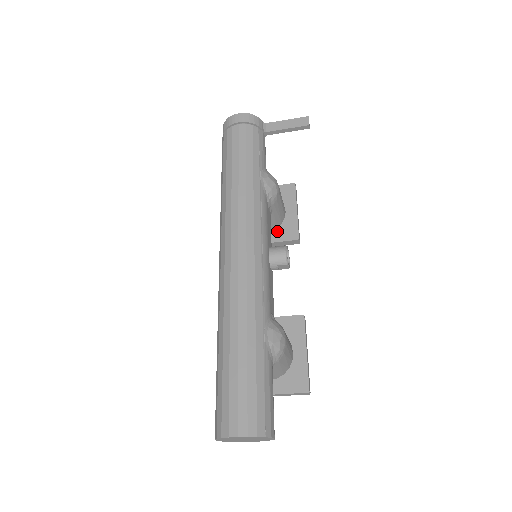
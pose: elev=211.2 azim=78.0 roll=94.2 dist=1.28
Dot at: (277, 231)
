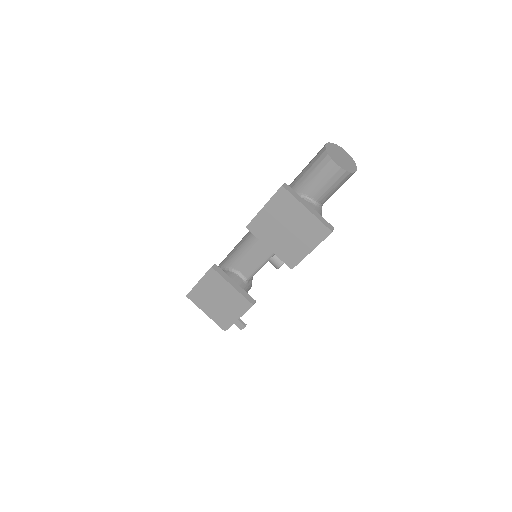
Dot at: occluded
